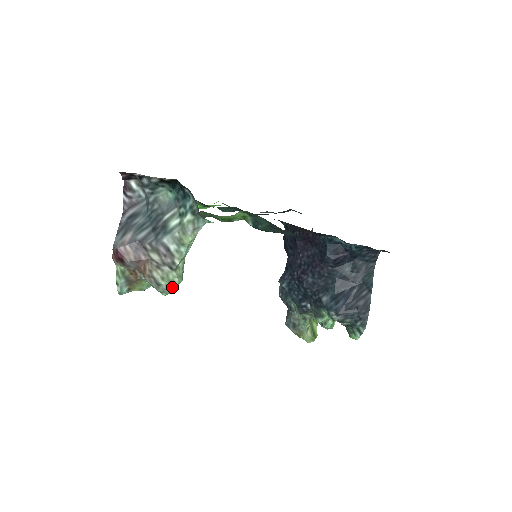
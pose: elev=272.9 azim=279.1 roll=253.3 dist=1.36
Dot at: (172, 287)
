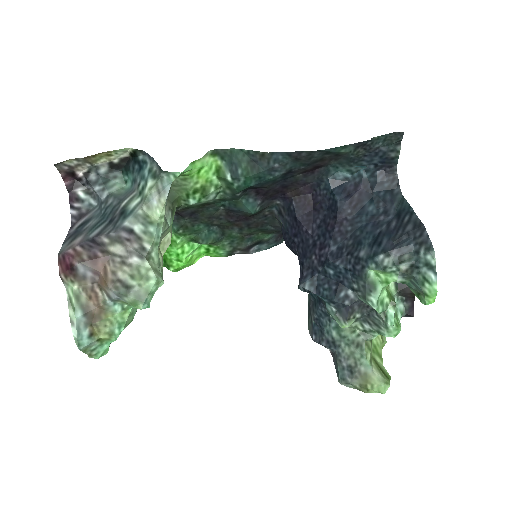
Dot at: (148, 289)
